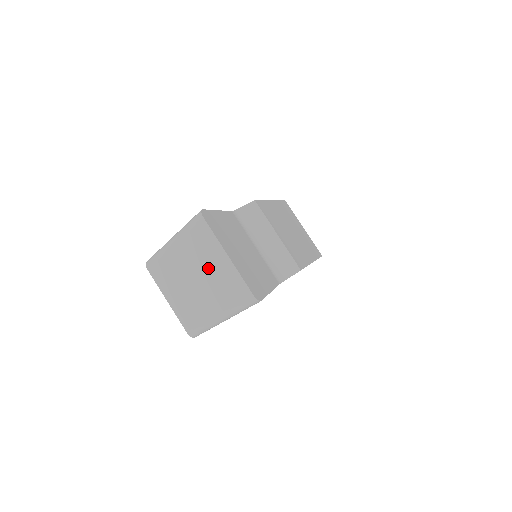
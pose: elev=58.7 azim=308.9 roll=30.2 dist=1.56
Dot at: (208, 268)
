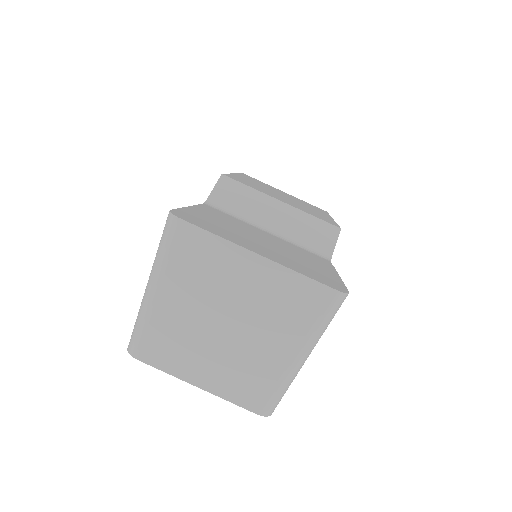
Dot at: (236, 295)
